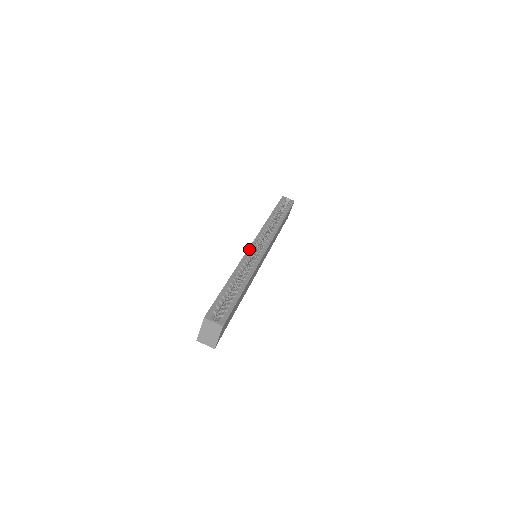
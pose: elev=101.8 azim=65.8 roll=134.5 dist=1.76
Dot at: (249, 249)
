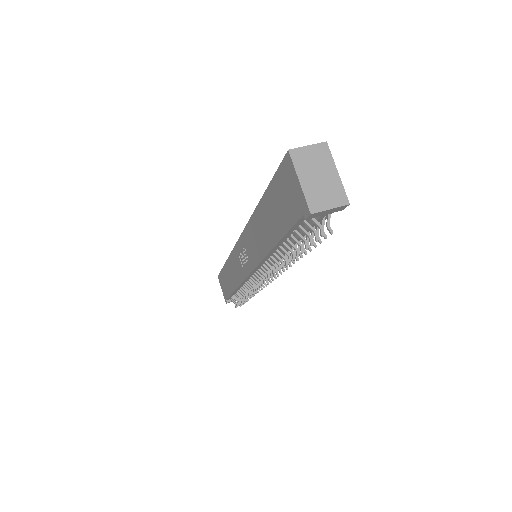
Dot at: (242, 233)
